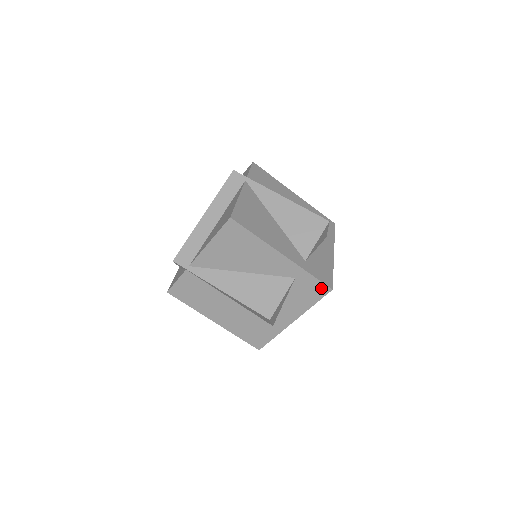
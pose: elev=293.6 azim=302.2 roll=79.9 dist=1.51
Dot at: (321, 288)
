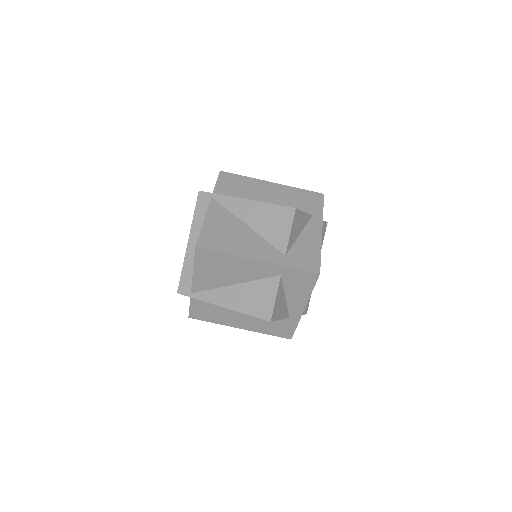
Dot at: (309, 276)
